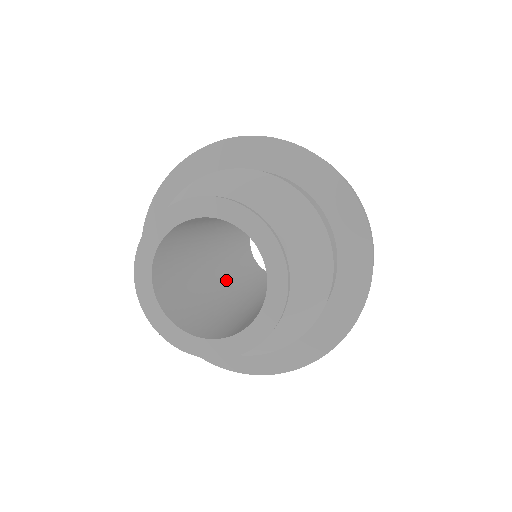
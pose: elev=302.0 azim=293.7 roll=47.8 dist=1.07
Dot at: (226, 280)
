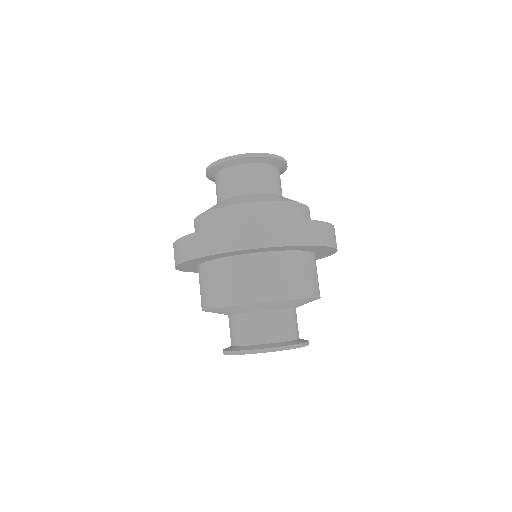
Dot at: occluded
